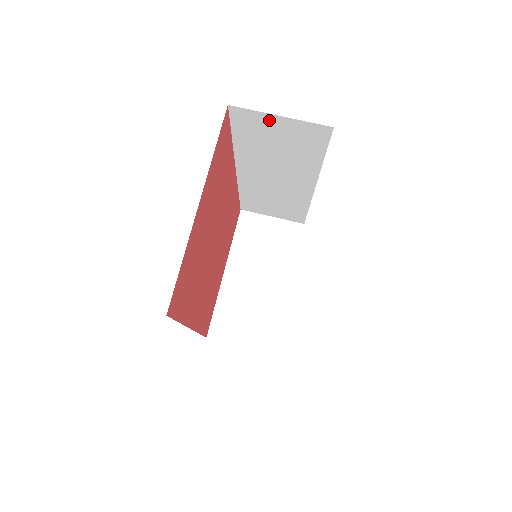
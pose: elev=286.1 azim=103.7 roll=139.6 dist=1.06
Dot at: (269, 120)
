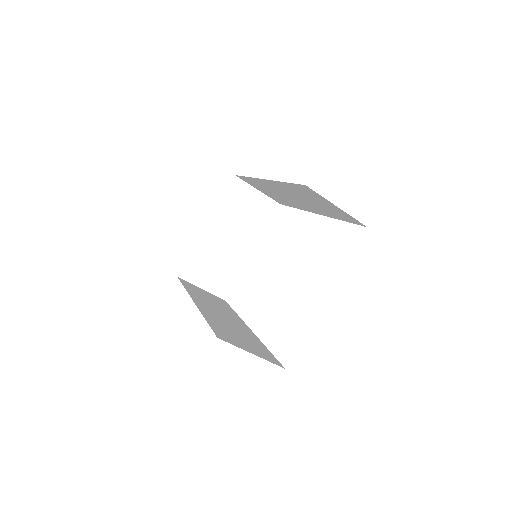
Dot at: (326, 201)
